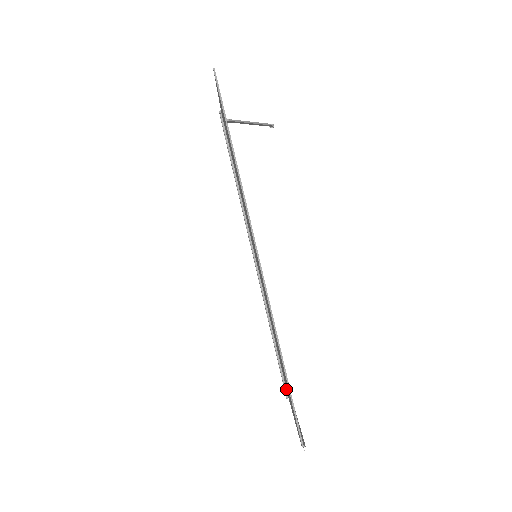
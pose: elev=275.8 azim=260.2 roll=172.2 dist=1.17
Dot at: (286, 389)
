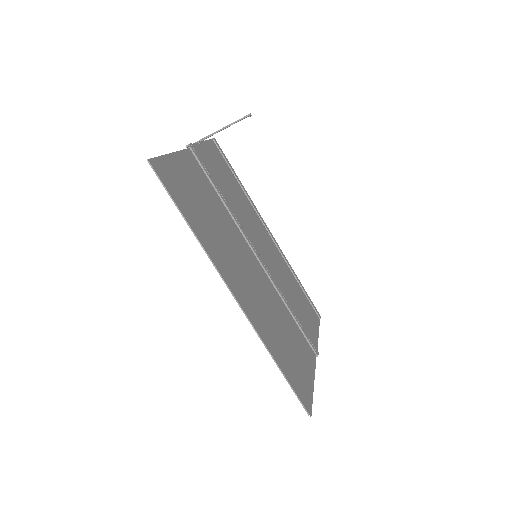
Dot at: (312, 351)
